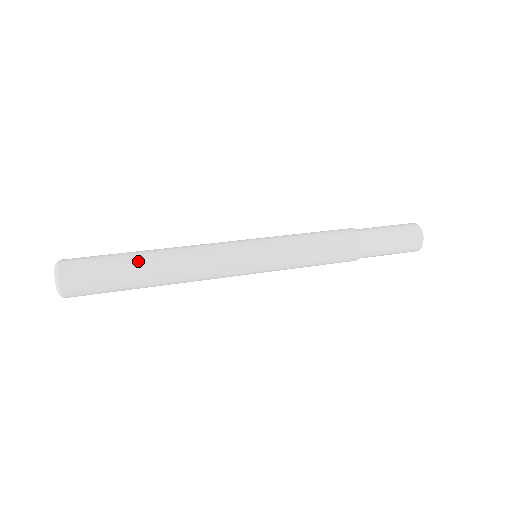
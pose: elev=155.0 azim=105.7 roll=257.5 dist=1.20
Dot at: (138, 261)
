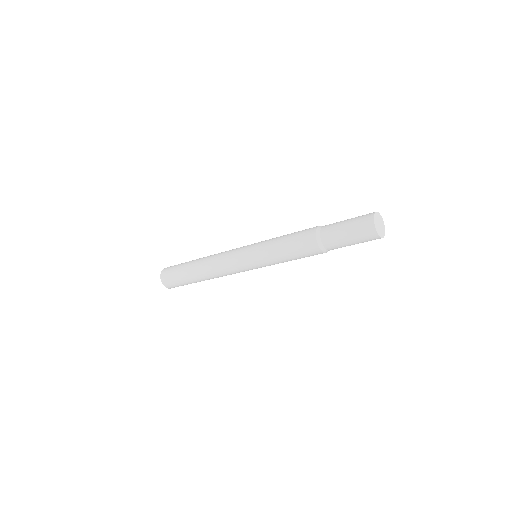
Dot at: occluded
